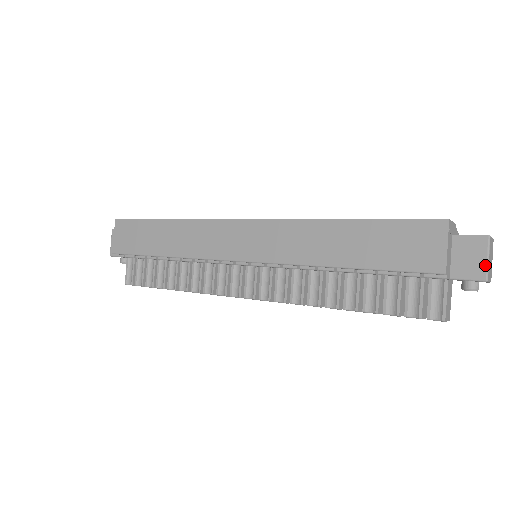
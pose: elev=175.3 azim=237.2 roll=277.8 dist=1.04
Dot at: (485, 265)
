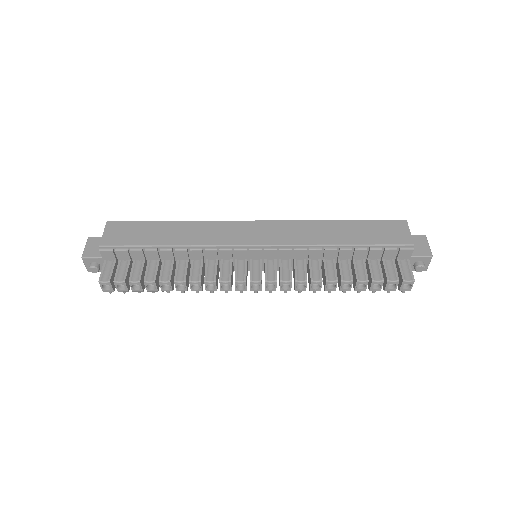
Dot at: (429, 248)
